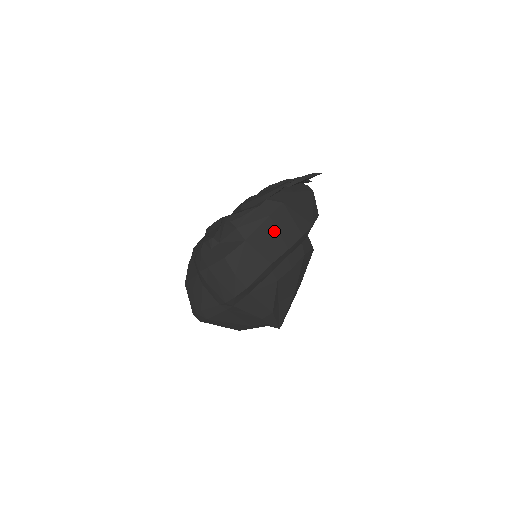
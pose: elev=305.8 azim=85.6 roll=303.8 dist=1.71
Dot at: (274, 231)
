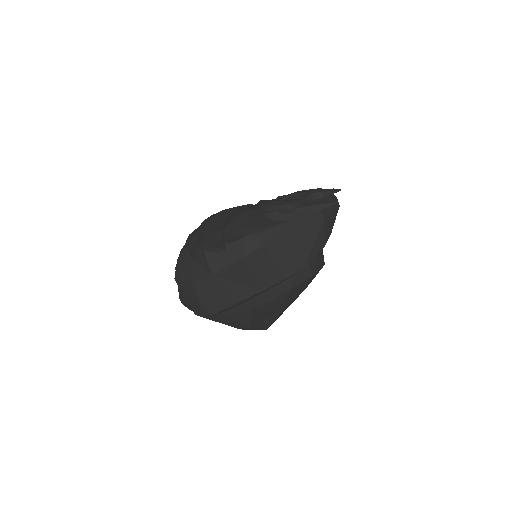
Dot at: (248, 272)
